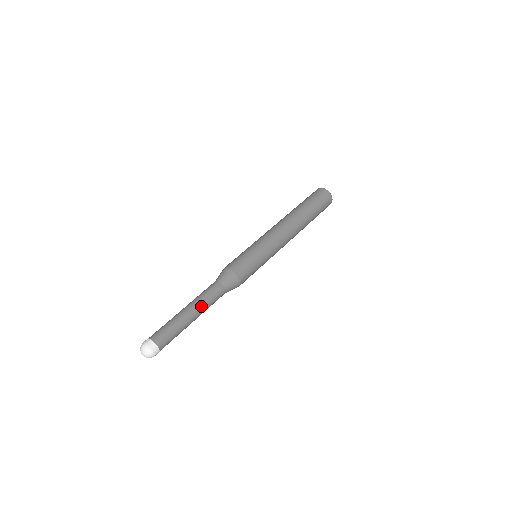
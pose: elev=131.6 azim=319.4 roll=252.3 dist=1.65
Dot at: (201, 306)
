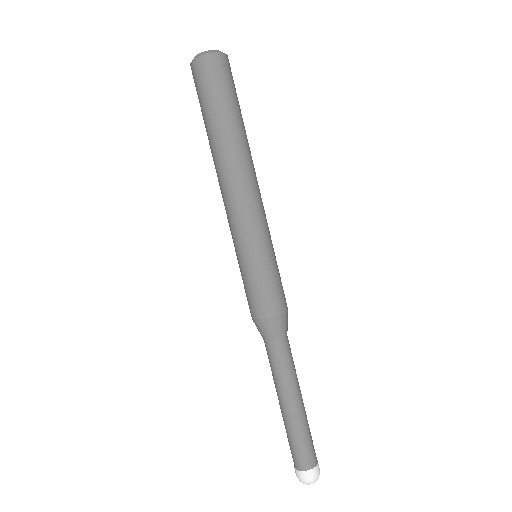
Dot at: occluded
